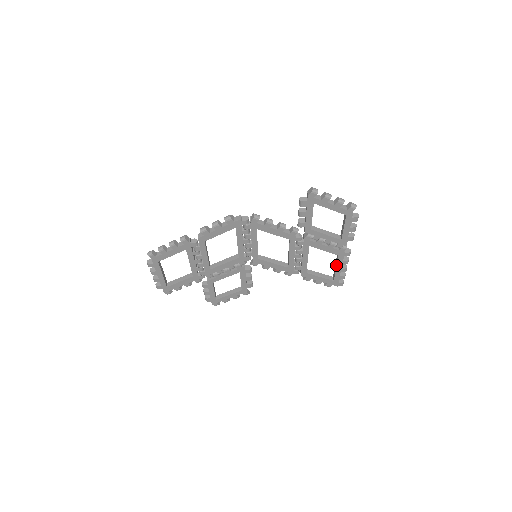
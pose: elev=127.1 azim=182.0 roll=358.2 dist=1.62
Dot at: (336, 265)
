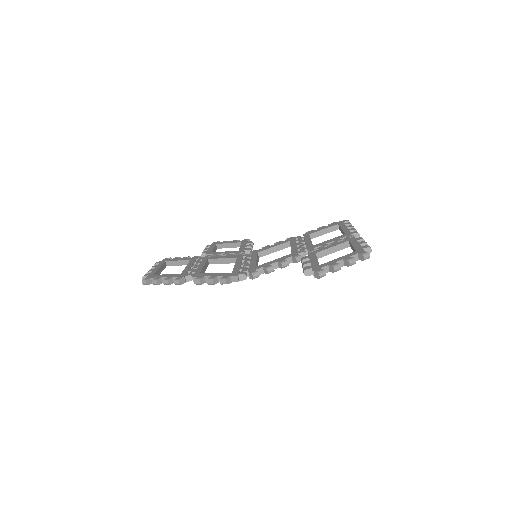
Dot at: occluded
